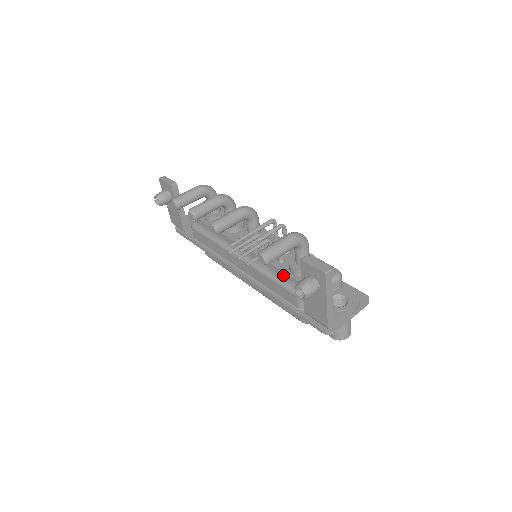
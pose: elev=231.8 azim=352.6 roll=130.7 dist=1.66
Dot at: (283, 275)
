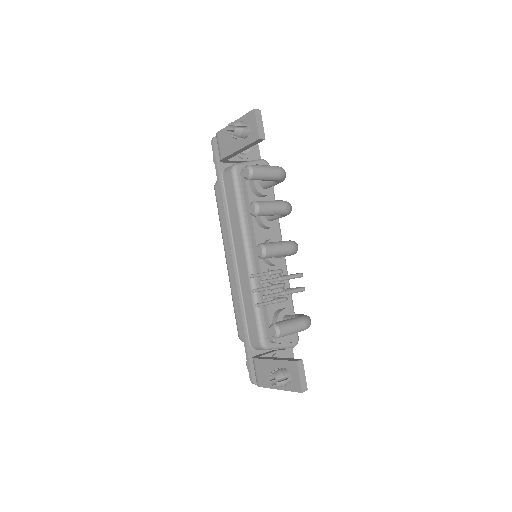
Dot at: (265, 315)
